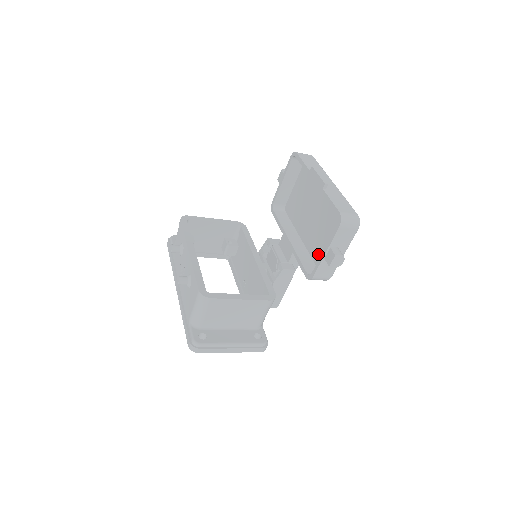
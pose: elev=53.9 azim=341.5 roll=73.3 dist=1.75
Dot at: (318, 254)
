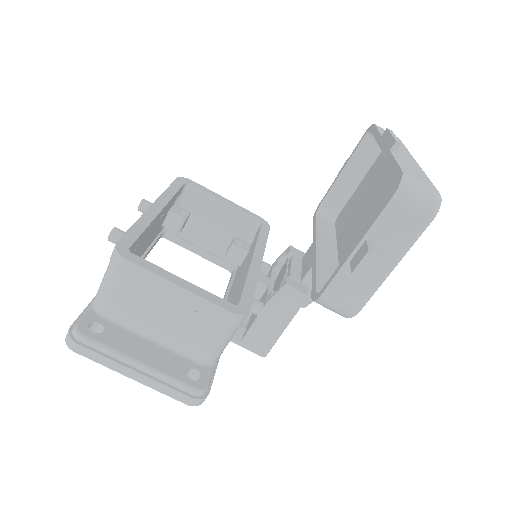
Dot at: occluded
